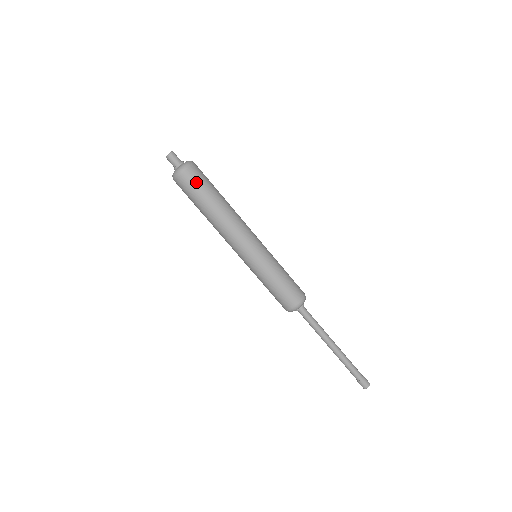
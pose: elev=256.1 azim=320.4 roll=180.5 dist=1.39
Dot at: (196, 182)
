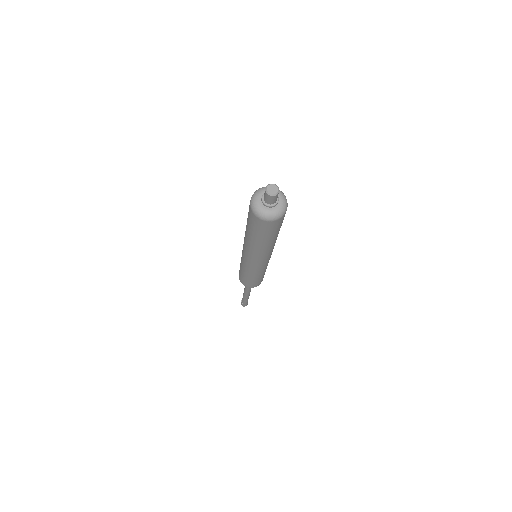
Dot at: (258, 227)
